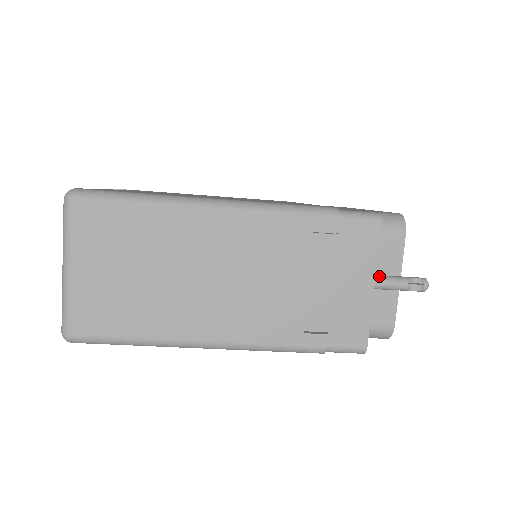
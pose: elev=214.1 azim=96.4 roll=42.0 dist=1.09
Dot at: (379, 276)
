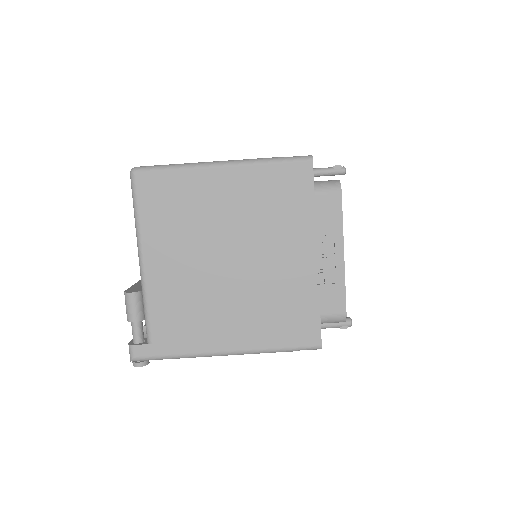
Dot at: occluded
